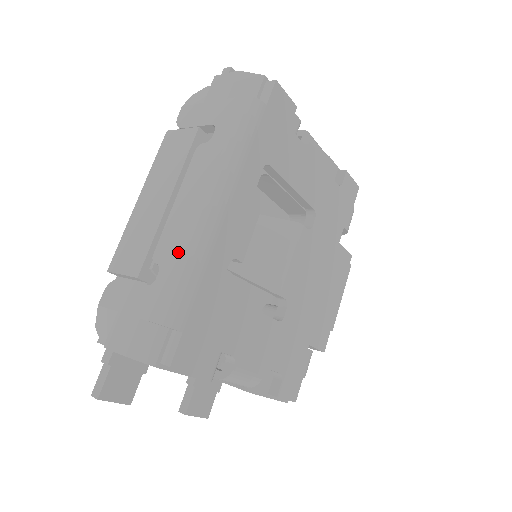
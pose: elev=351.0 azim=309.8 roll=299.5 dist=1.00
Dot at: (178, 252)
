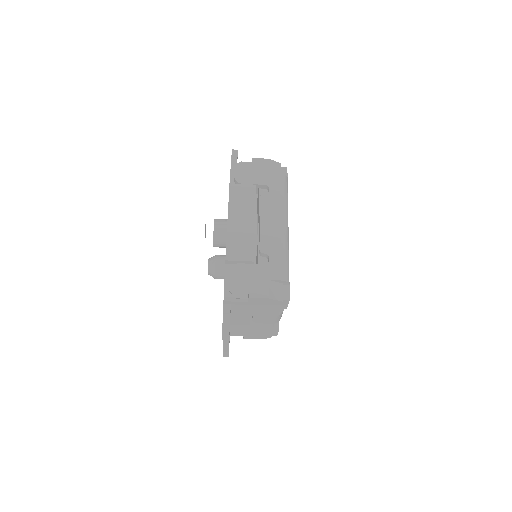
Dot at: (277, 247)
